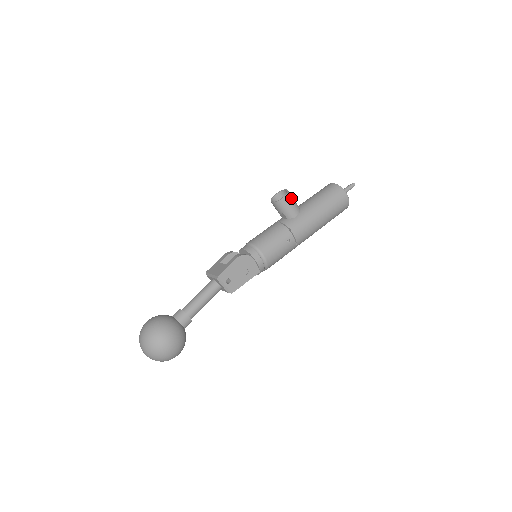
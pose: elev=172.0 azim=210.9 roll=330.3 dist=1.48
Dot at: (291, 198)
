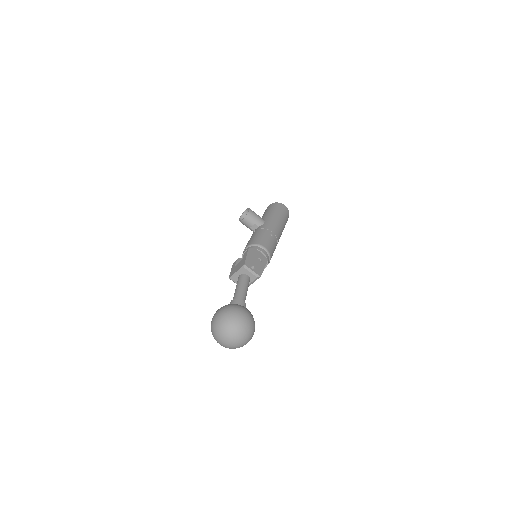
Dot at: (253, 212)
